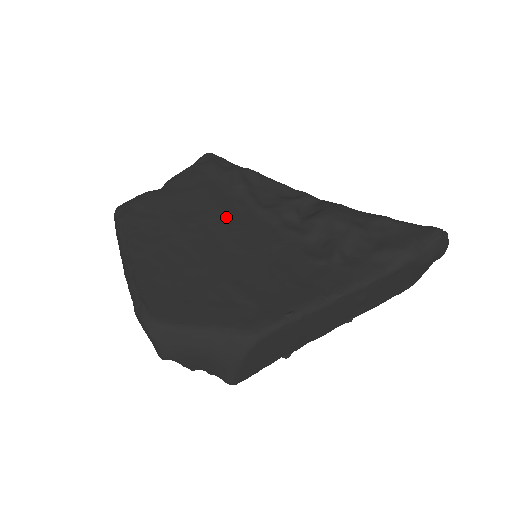
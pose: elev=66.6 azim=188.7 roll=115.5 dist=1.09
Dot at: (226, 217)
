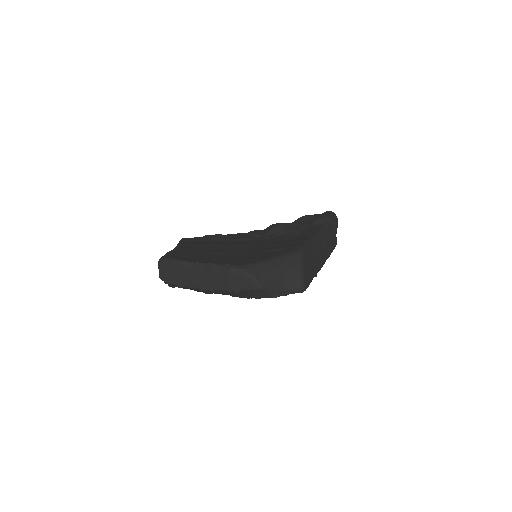
Dot at: (226, 244)
